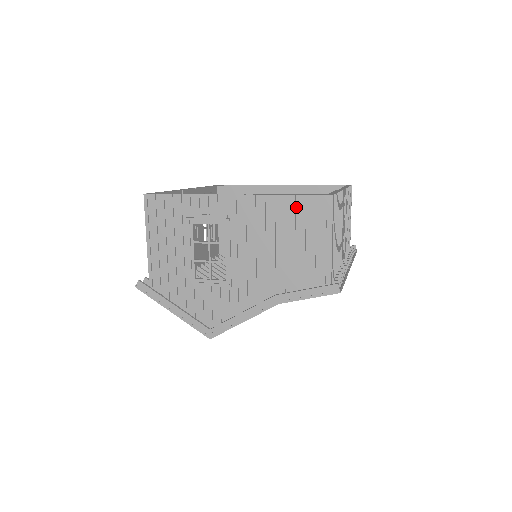
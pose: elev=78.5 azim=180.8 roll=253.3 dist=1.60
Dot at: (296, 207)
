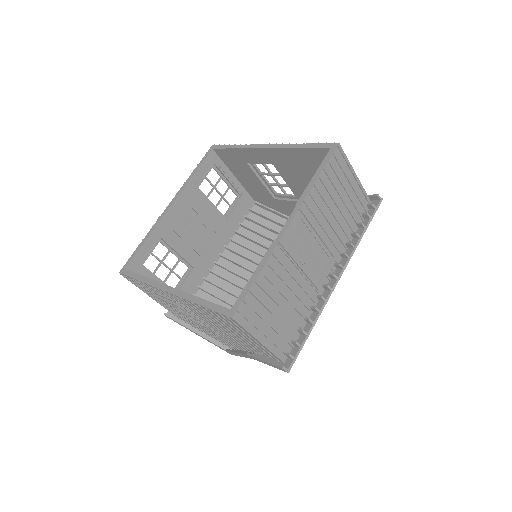
Dot at: (214, 314)
